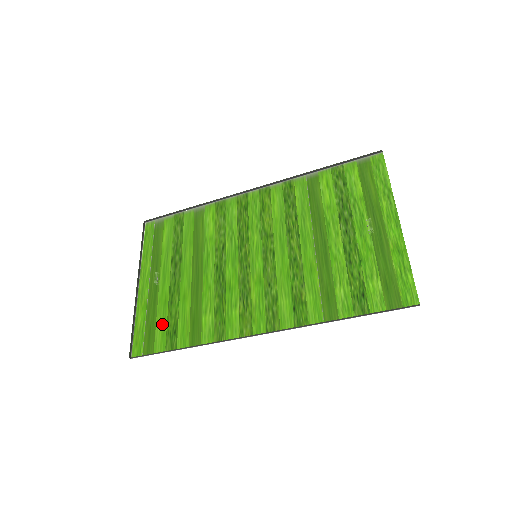
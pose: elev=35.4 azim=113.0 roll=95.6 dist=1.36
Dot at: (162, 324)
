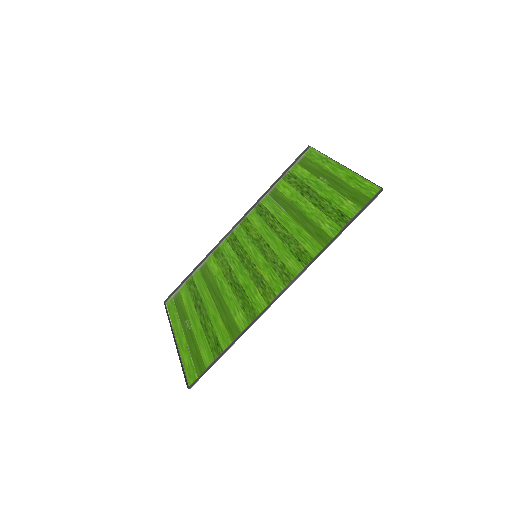
Dot at: (205, 348)
